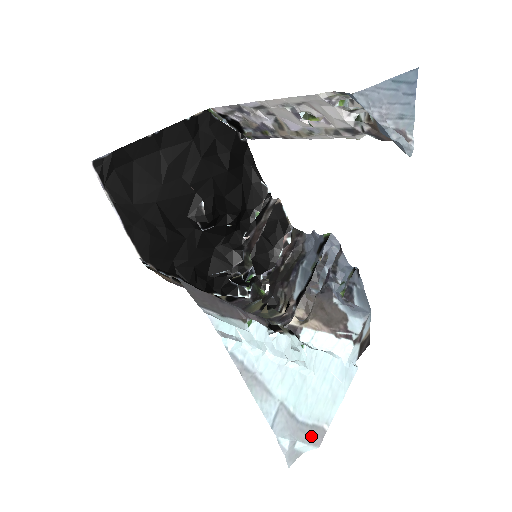
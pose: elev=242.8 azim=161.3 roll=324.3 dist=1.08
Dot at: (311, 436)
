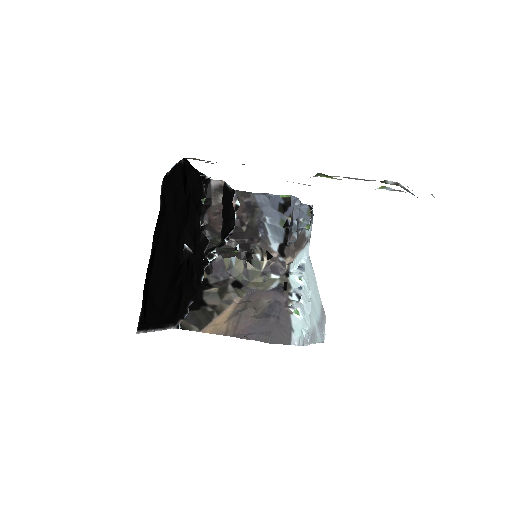
Dot at: (323, 317)
